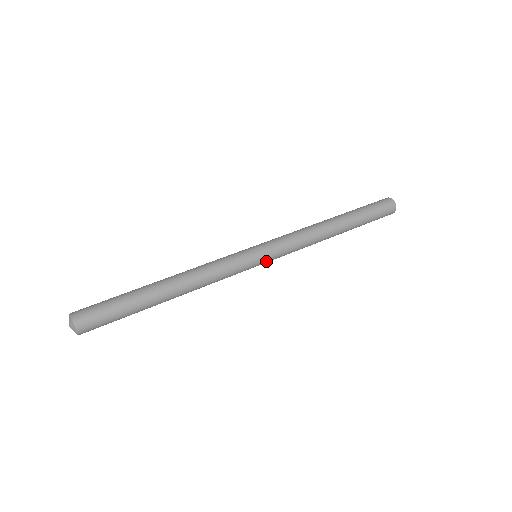
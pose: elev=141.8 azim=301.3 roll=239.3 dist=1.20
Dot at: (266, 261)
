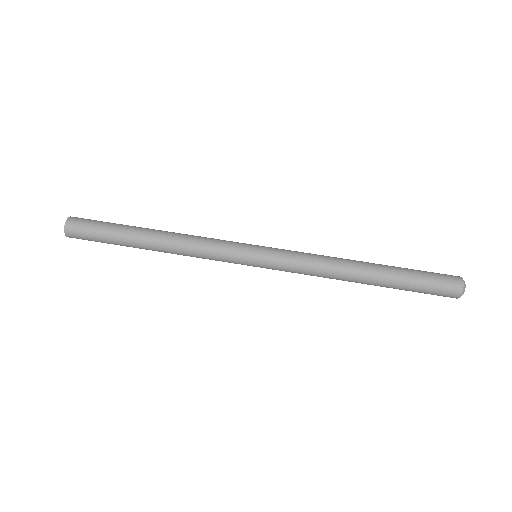
Dot at: (261, 267)
